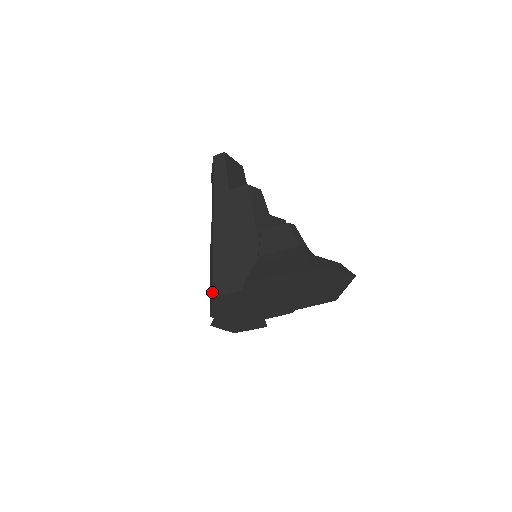
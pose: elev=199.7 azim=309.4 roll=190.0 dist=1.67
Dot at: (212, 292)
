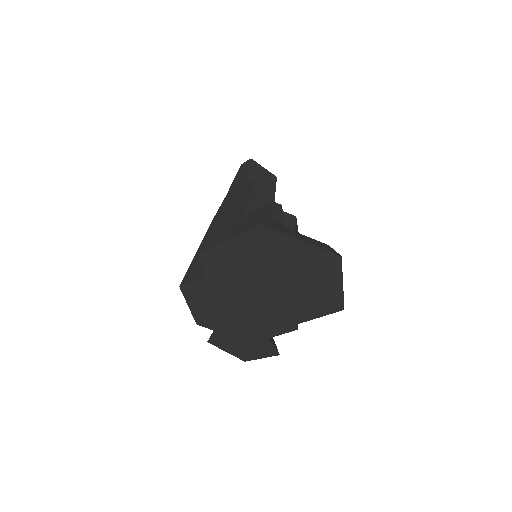
Dot at: occluded
